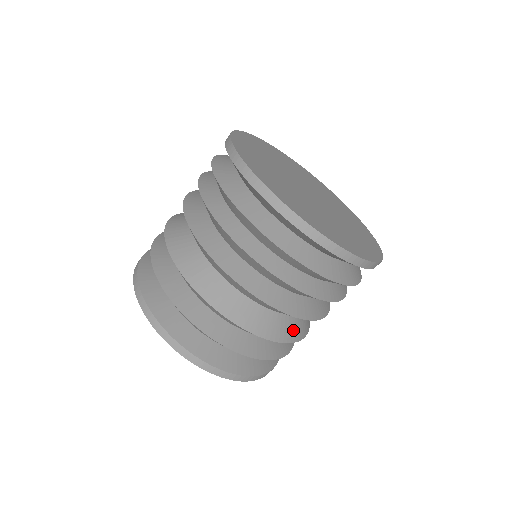
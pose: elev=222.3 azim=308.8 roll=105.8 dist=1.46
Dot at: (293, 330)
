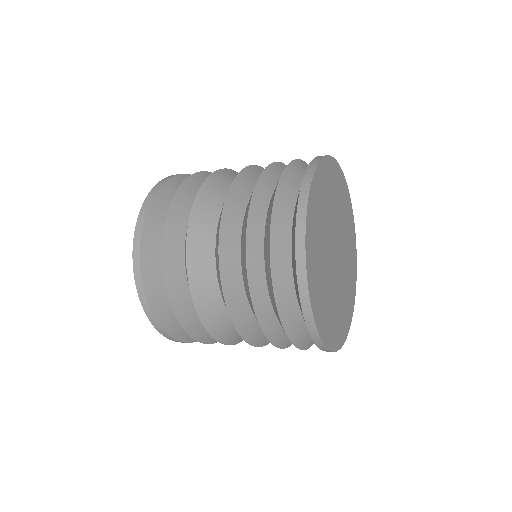
Dot at: (235, 336)
